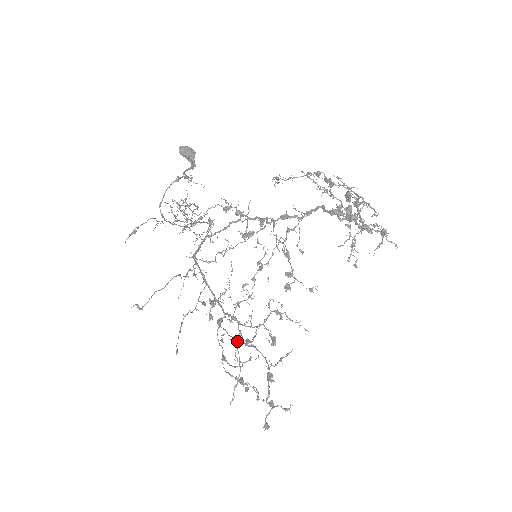
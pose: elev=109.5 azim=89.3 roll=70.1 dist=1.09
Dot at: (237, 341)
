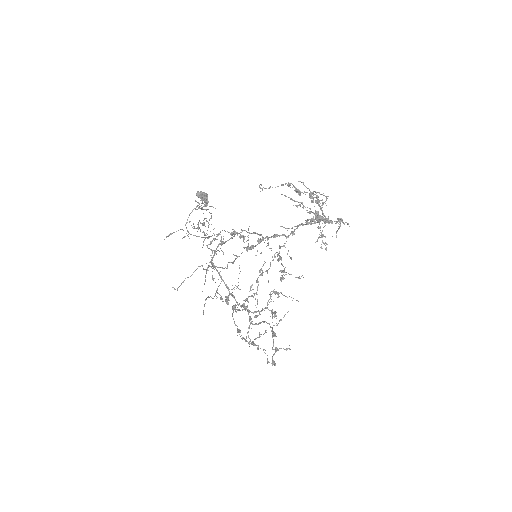
Dot at: occluded
